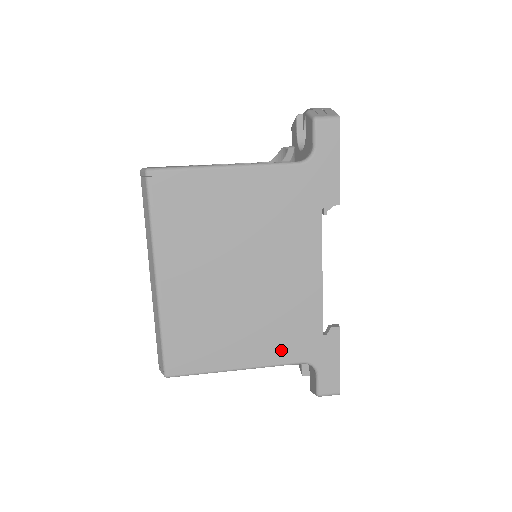
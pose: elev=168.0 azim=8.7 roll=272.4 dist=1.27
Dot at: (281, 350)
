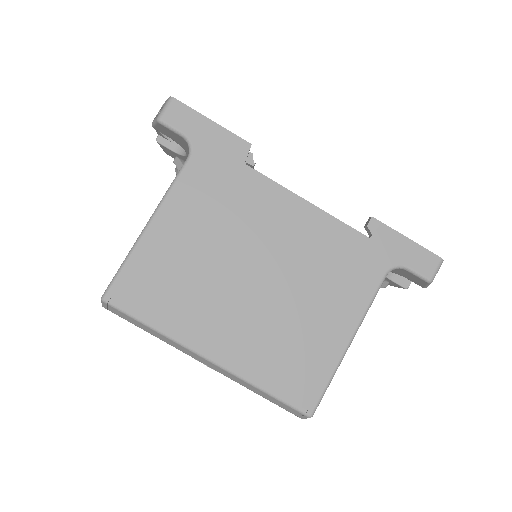
Dot at: (358, 288)
